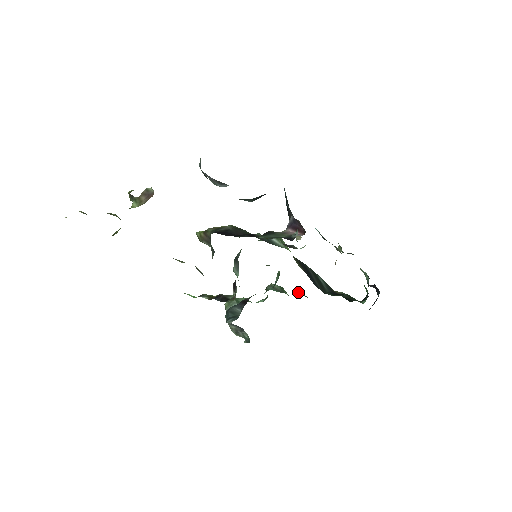
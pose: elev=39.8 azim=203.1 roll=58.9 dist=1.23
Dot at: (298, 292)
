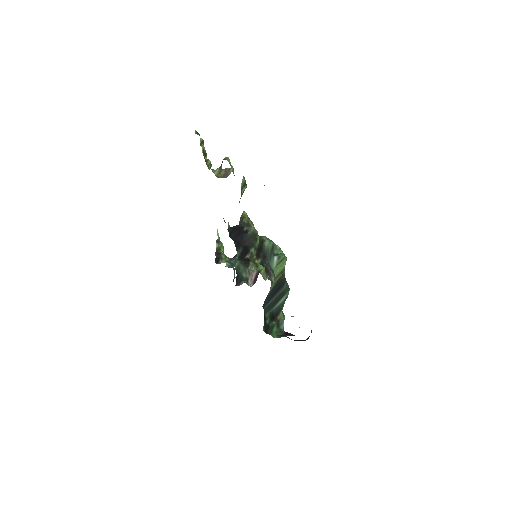
Dot at: occluded
